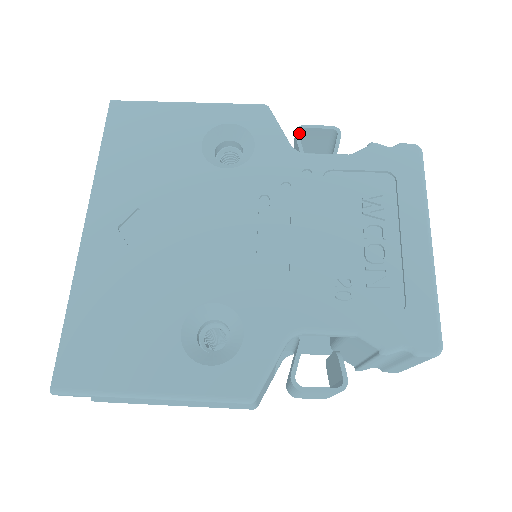
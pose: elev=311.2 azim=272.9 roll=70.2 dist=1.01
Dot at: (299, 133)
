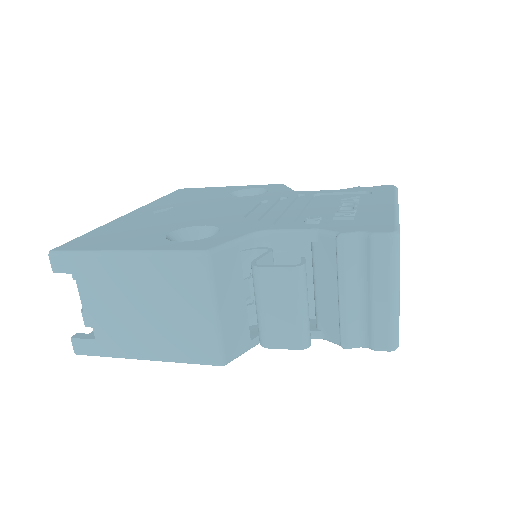
Dot at: occluded
